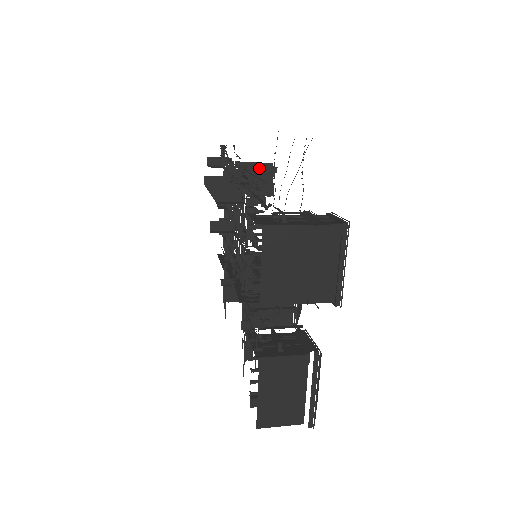
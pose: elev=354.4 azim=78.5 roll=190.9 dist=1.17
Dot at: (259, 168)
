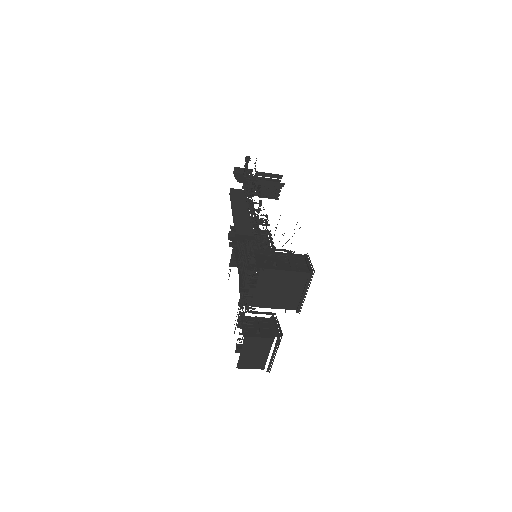
Dot at: (271, 182)
